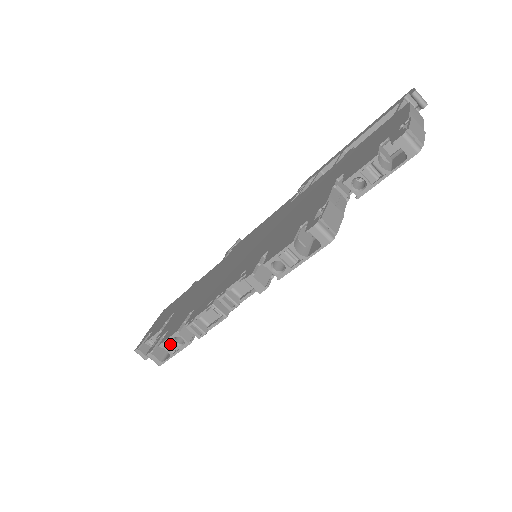
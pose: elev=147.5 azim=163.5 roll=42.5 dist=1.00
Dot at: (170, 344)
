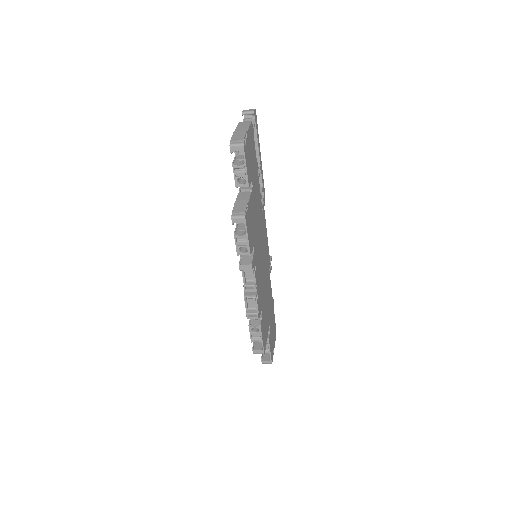
Dot at: (254, 336)
